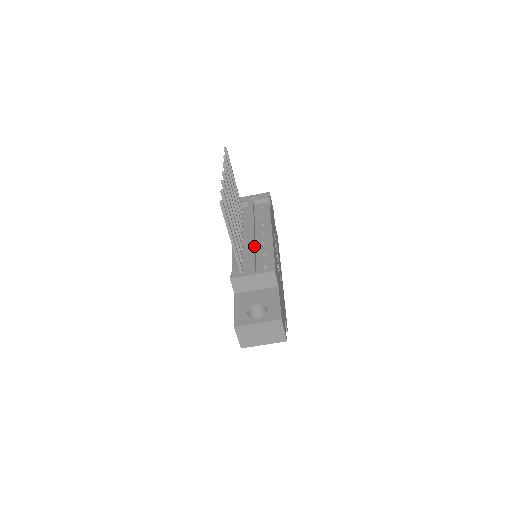
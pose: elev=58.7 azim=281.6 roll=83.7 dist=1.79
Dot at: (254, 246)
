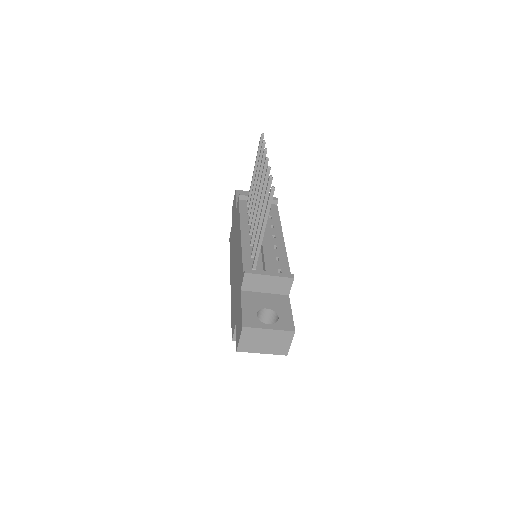
Dot at: (268, 245)
